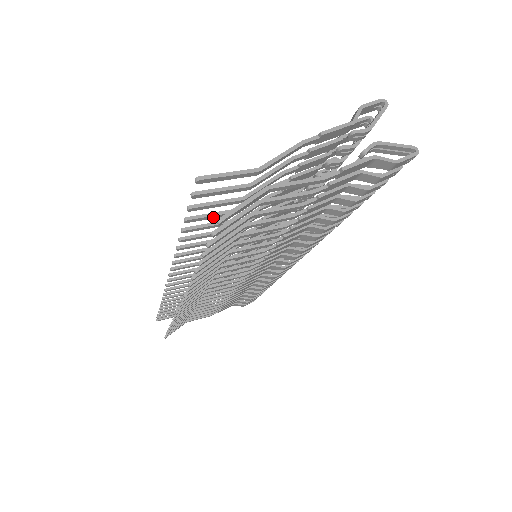
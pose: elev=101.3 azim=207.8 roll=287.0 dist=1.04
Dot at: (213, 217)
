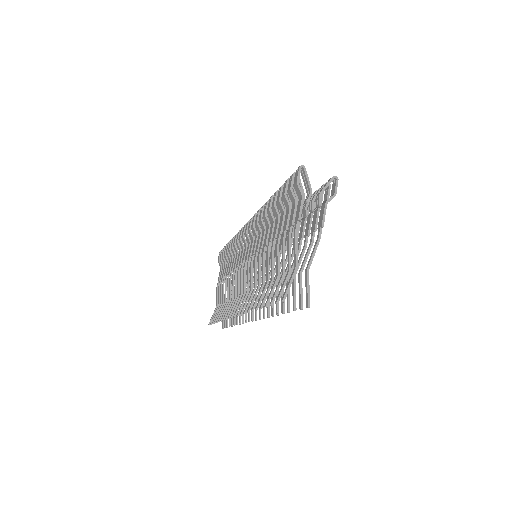
Dot at: (273, 291)
